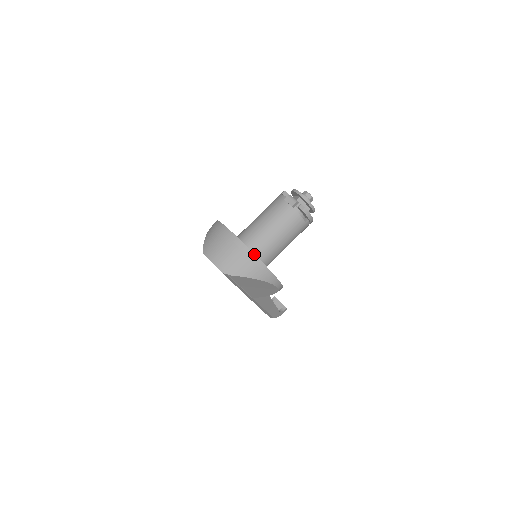
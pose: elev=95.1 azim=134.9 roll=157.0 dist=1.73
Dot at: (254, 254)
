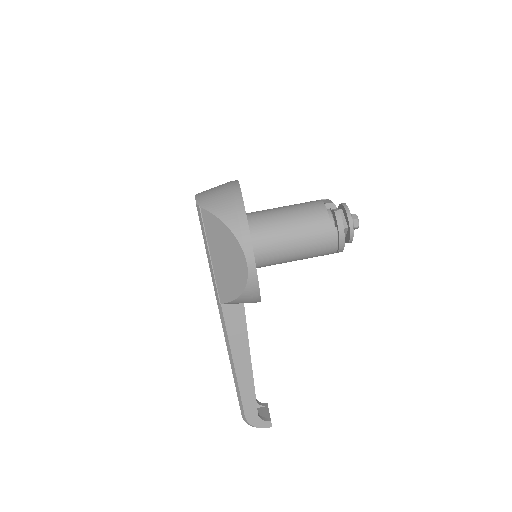
Dot at: (242, 197)
